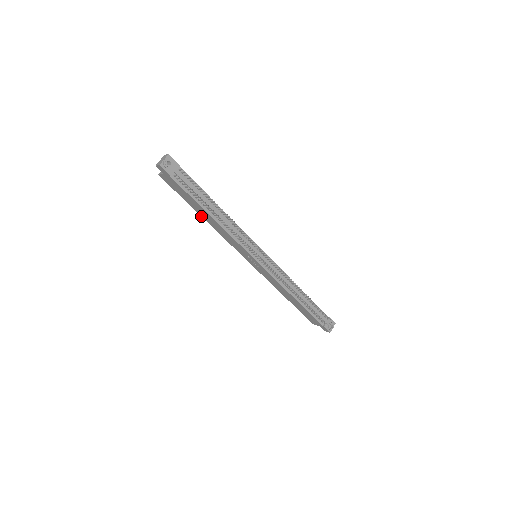
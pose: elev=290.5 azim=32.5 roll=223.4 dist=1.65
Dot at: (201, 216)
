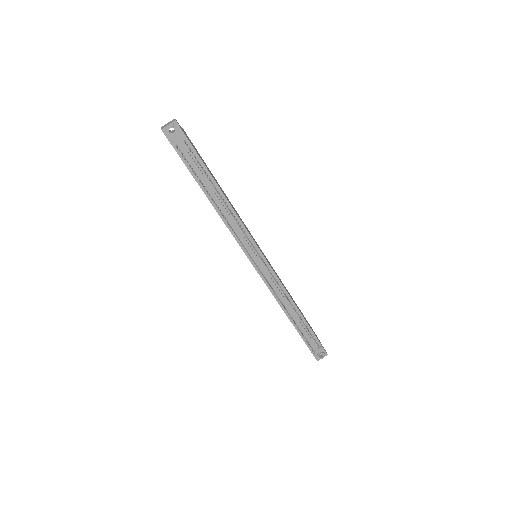
Dot at: occluded
